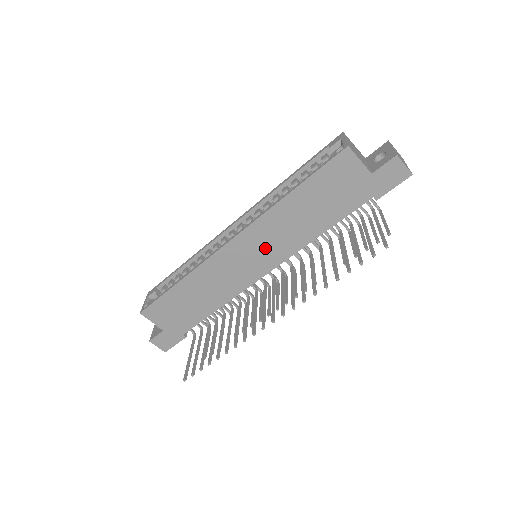
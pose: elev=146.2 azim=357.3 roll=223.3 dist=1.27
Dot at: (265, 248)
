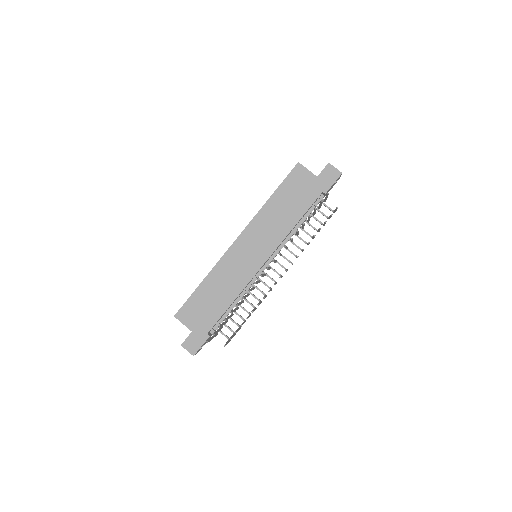
Dot at: (260, 242)
